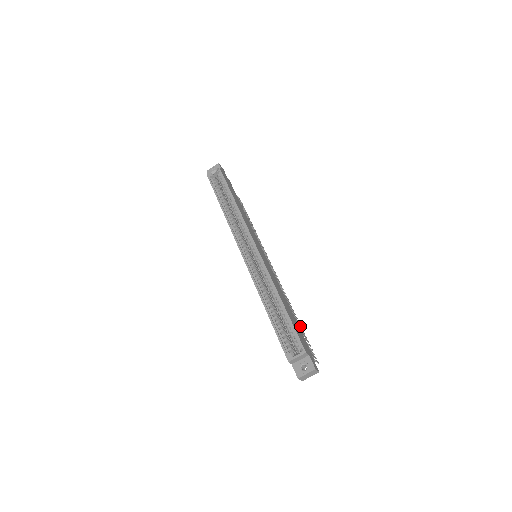
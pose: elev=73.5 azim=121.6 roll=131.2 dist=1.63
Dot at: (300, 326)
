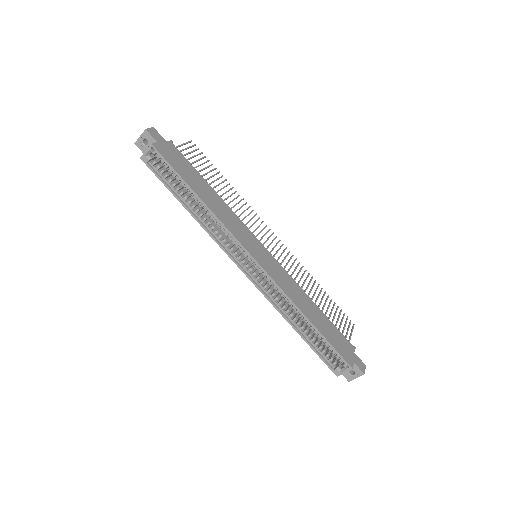
Dot at: (325, 293)
